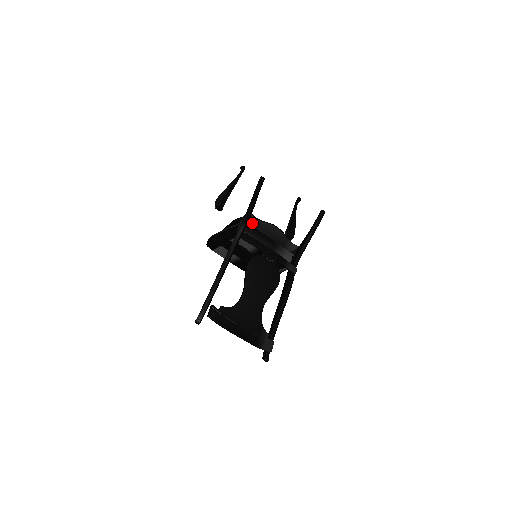
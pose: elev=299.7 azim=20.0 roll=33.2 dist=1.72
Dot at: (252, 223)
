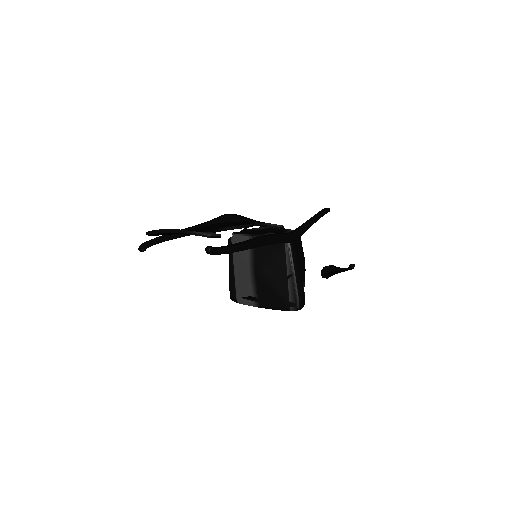
Dot at: occluded
